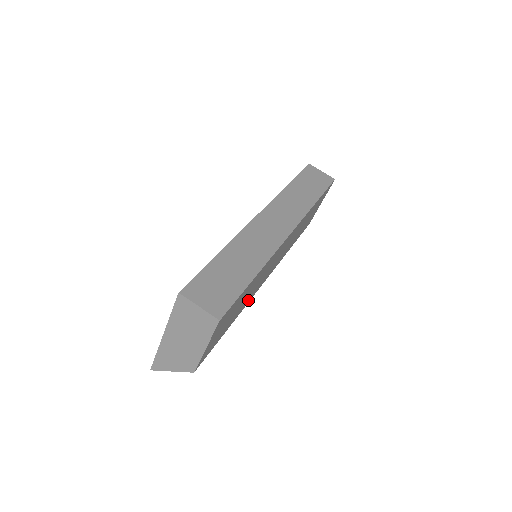
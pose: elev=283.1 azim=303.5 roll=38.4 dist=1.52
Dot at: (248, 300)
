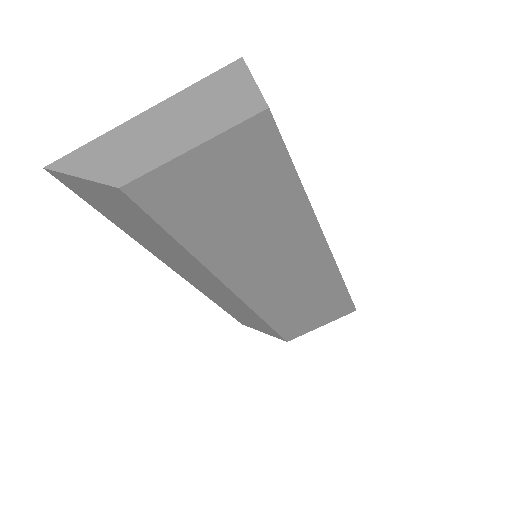
Dot at: (223, 261)
